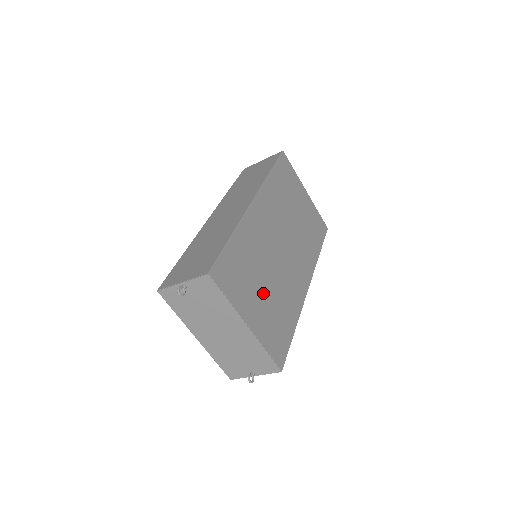
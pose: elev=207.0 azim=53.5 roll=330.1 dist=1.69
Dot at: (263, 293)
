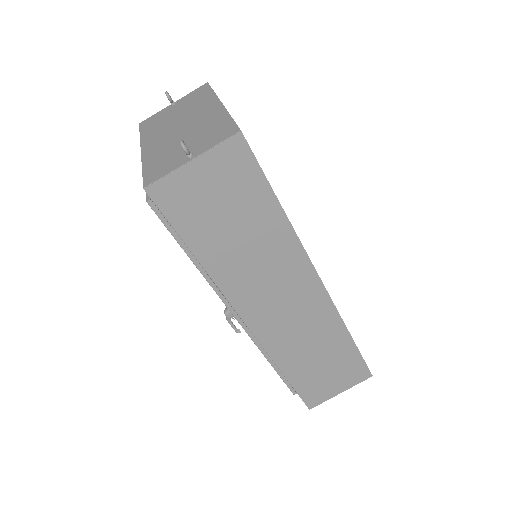
Dot at: occluded
